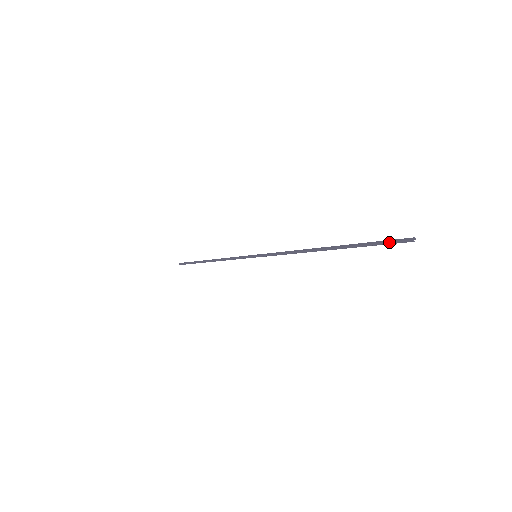
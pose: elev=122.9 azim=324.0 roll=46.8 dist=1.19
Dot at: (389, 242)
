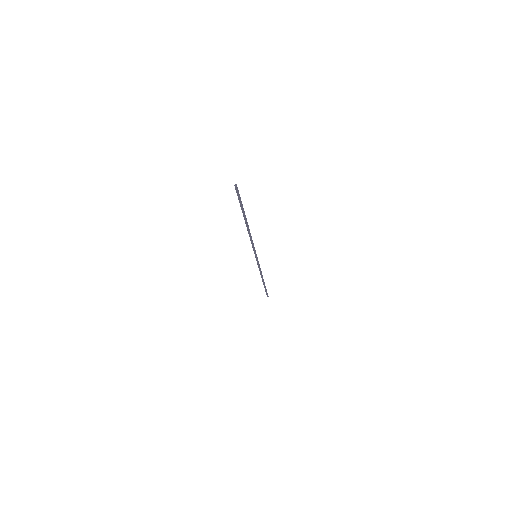
Dot at: (237, 195)
